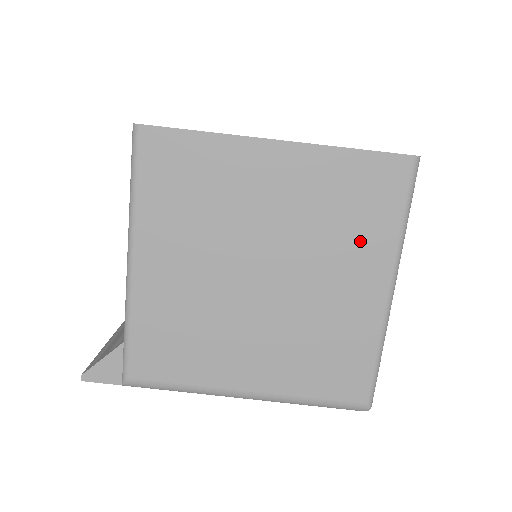
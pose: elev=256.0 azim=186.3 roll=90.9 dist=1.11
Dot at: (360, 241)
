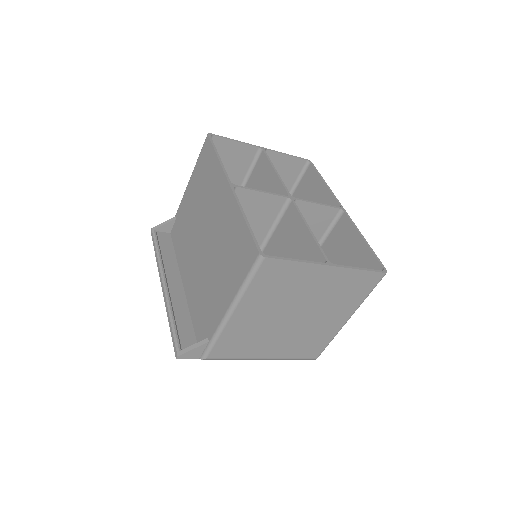
Dot at: (346, 303)
